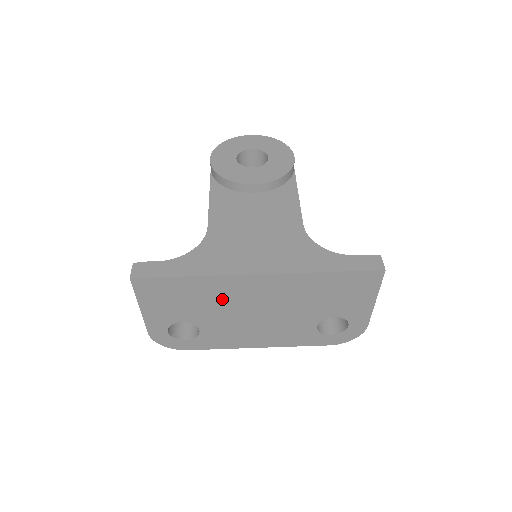
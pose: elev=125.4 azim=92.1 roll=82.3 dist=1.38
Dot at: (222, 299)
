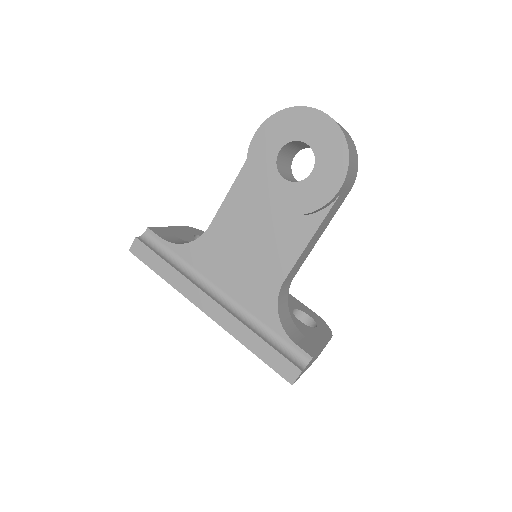
Dot at: occluded
